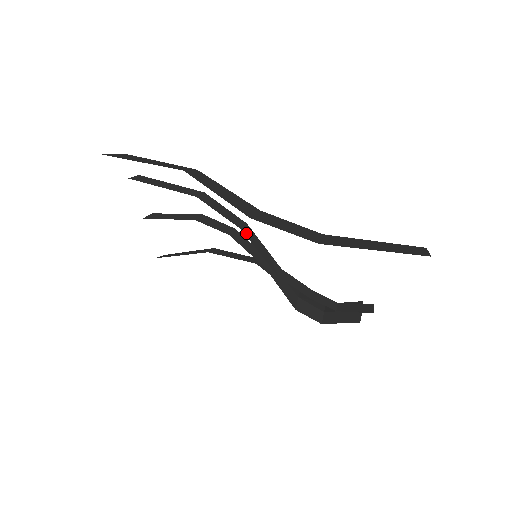
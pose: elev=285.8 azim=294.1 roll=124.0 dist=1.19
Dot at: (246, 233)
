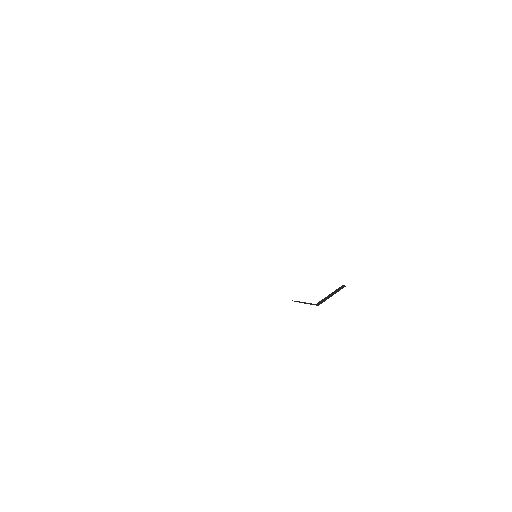
Dot at: occluded
